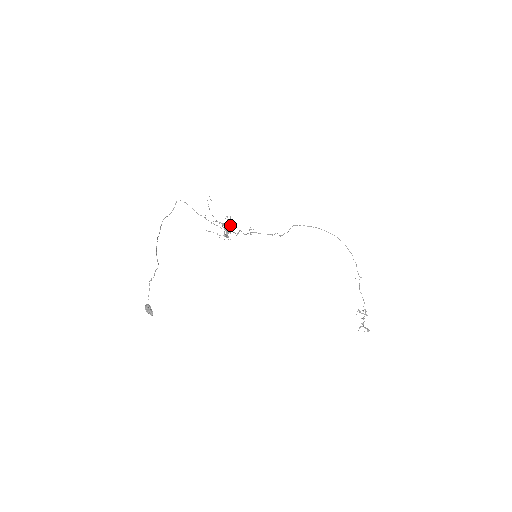
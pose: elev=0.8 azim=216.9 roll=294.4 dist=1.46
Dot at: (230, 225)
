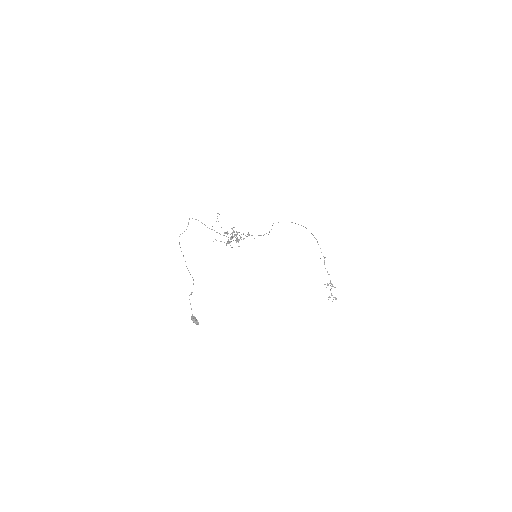
Dot at: (237, 234)
